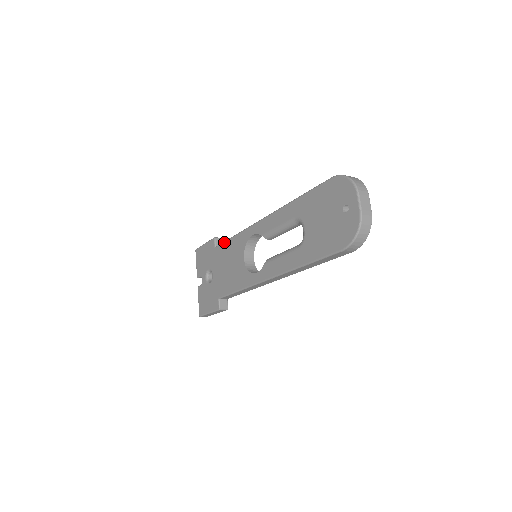
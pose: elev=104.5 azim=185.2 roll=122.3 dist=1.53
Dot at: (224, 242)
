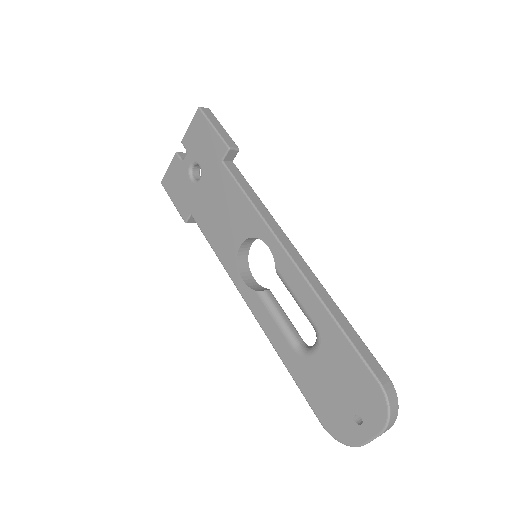
Dot at: (235, 182)
